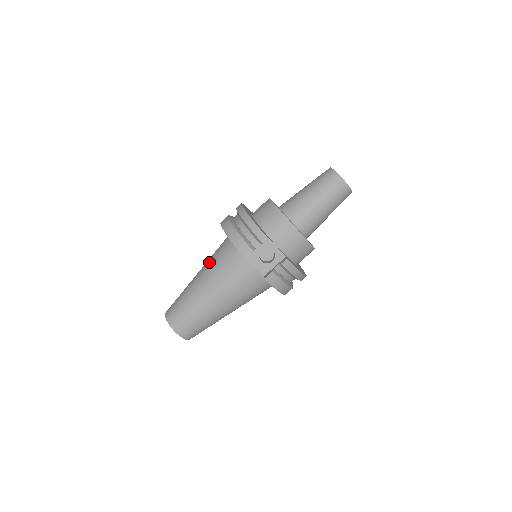
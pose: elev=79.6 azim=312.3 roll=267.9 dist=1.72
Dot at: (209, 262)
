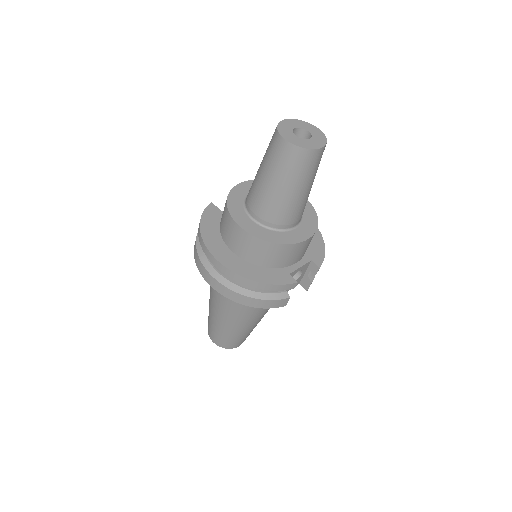
Dot at: (227, 308)
